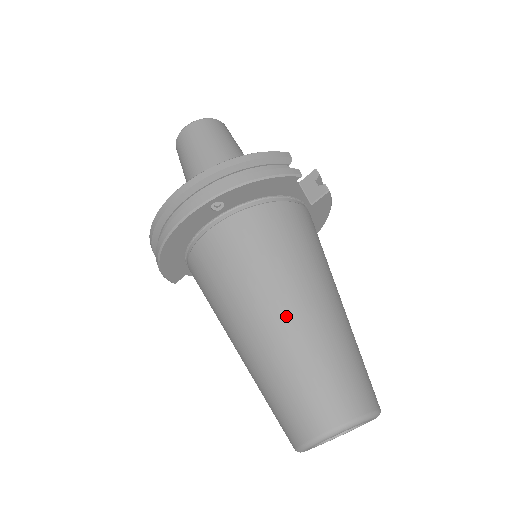
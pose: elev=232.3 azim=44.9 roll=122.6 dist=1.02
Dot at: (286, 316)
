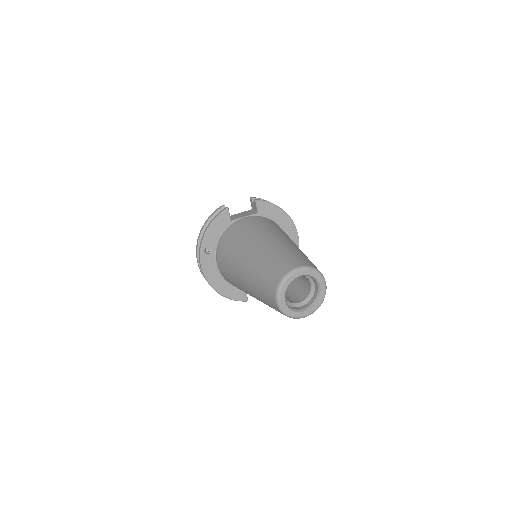
Dot at: (246, 265)
